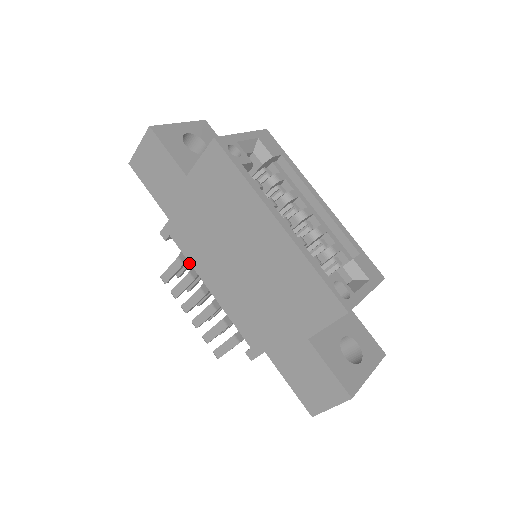
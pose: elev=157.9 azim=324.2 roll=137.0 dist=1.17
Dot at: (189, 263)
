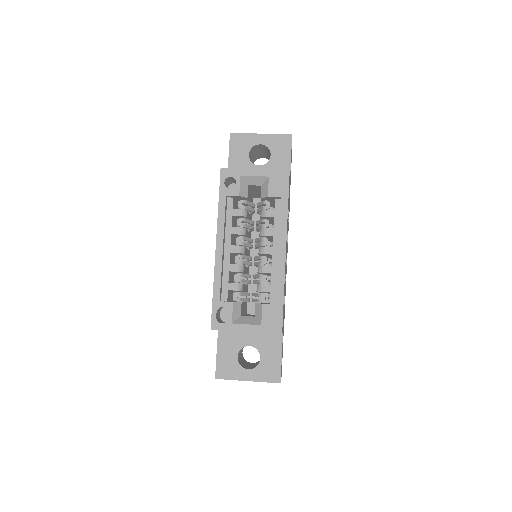
Dot at: occluded
